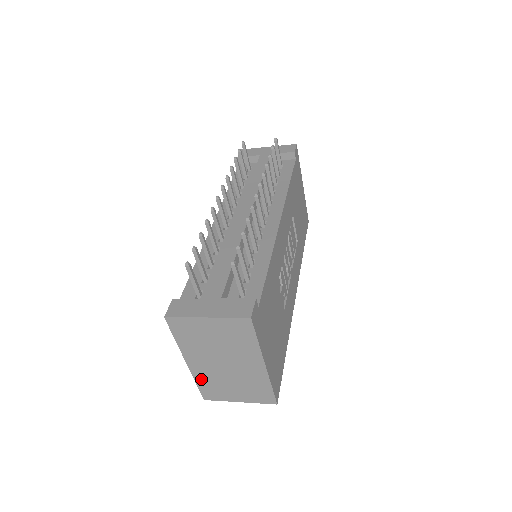
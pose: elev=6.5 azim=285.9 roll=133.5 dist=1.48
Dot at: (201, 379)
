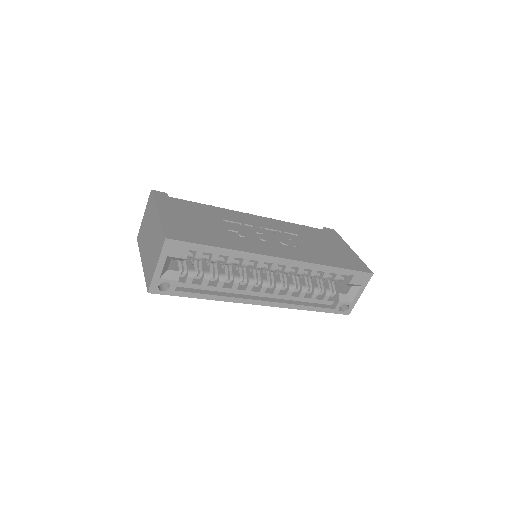
Dot at: (146, 270)
